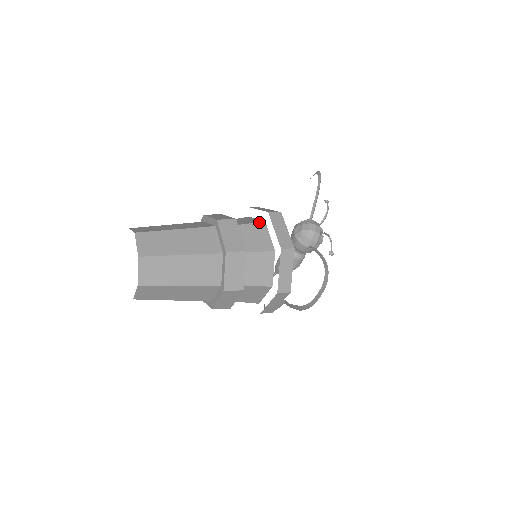
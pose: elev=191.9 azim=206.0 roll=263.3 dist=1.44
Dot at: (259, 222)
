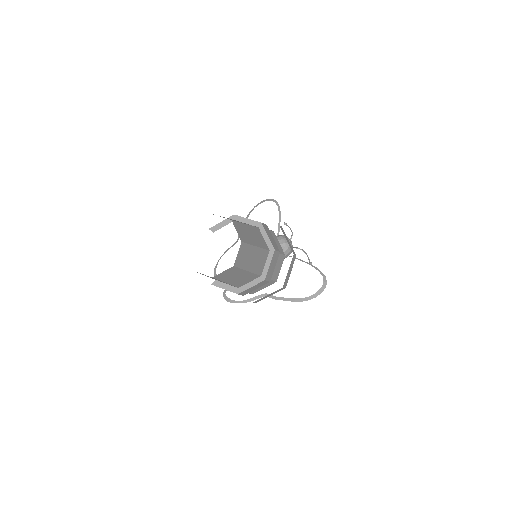
Dot at: occluded
